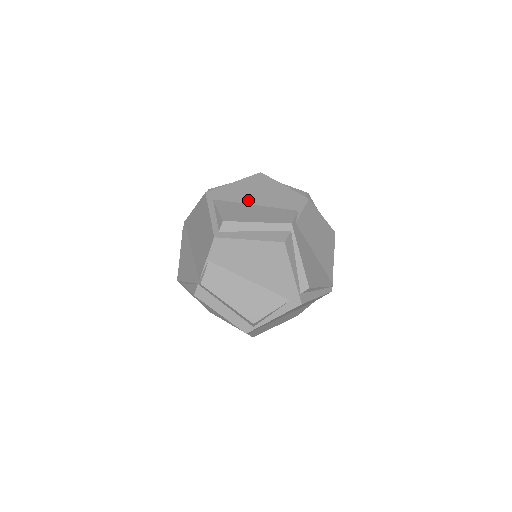
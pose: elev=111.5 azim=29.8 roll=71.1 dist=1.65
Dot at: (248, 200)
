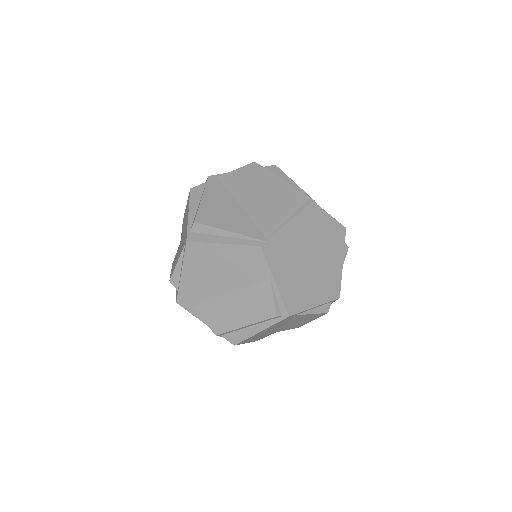
Dot at: occluded
